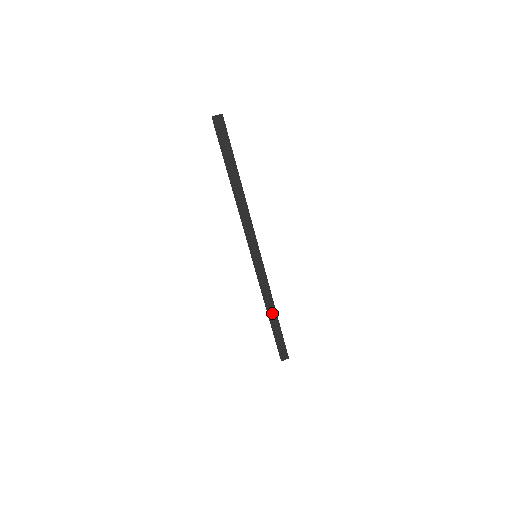
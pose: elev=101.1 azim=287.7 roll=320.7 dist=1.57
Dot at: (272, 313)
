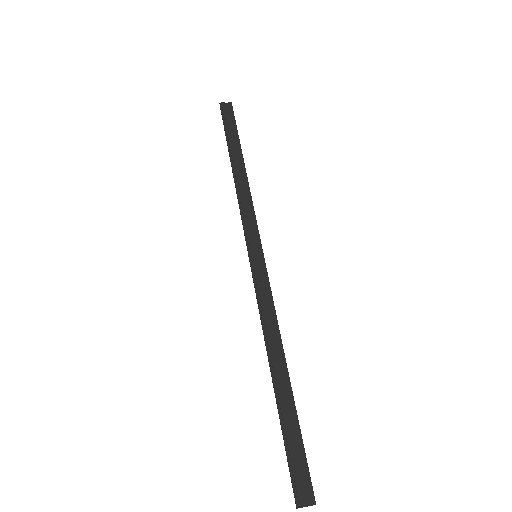
Dot at: (279, 368)
